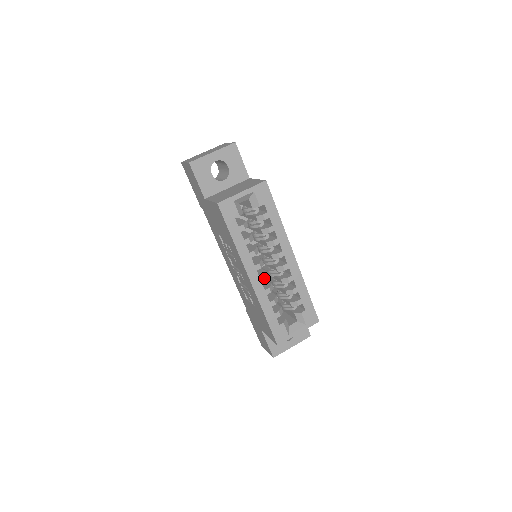
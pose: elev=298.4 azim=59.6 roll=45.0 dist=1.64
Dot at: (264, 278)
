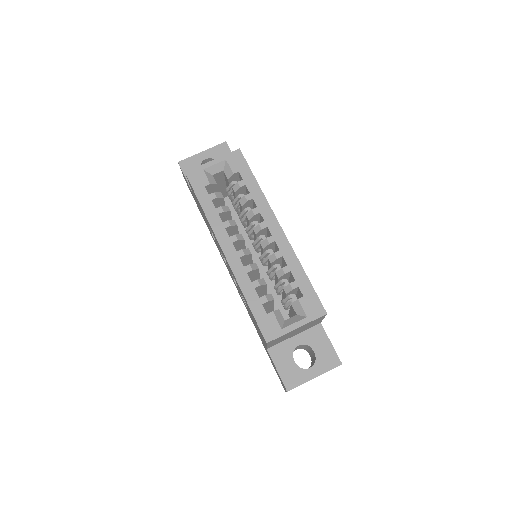
Dot at: (242, 252)
